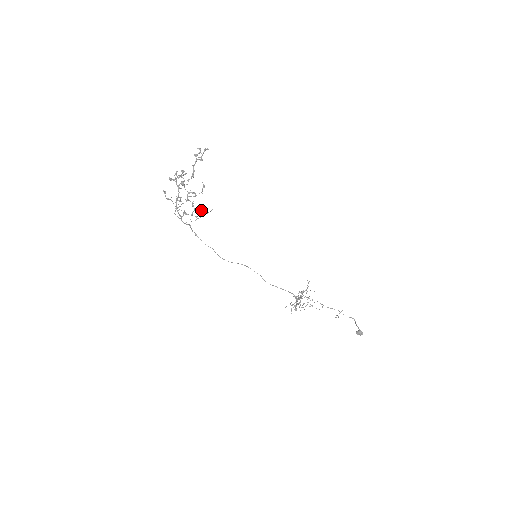
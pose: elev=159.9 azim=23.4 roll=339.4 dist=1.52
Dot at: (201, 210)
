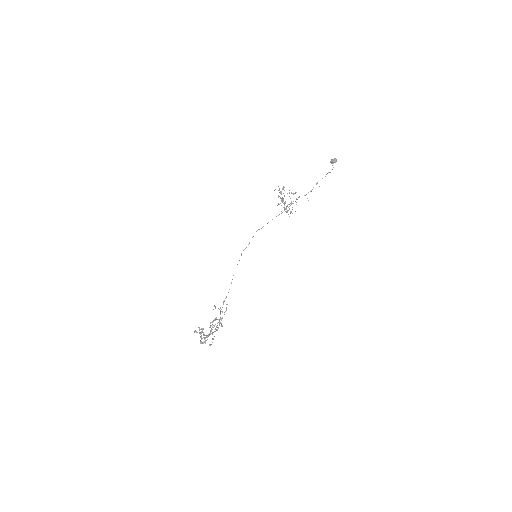
Dot at: occluded
